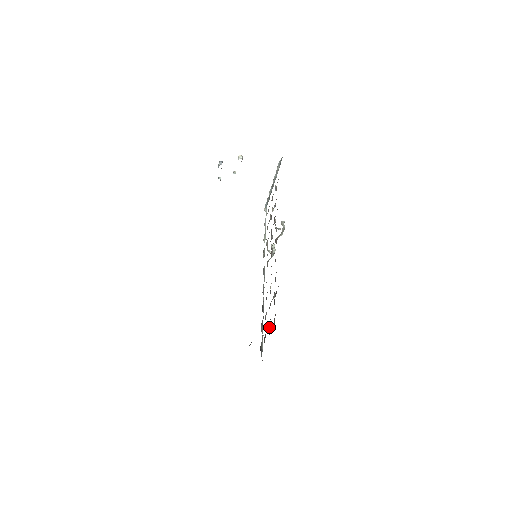
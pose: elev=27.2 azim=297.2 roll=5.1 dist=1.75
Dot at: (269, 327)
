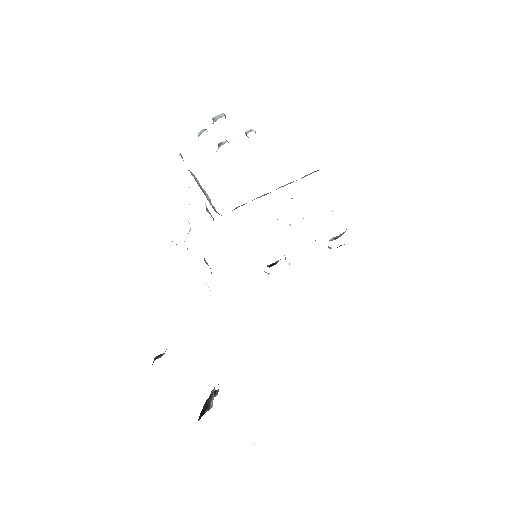
Dot at: occluded
